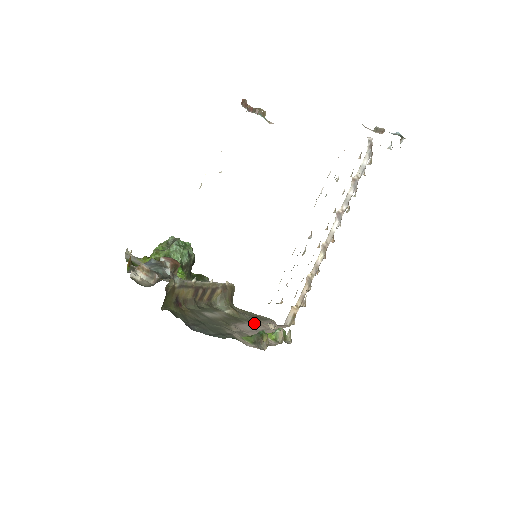
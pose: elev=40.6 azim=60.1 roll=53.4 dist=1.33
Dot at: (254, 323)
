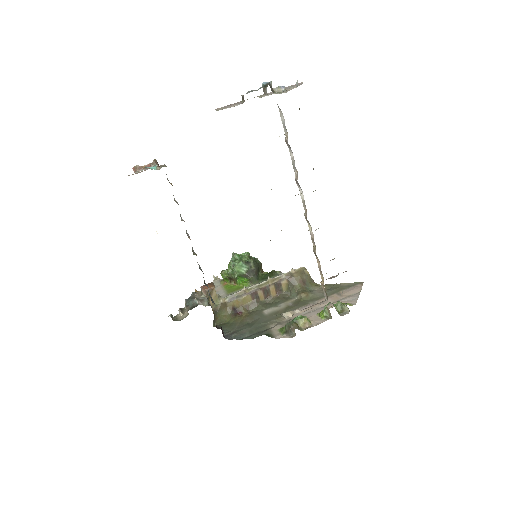
Dot at: (322, 300)
